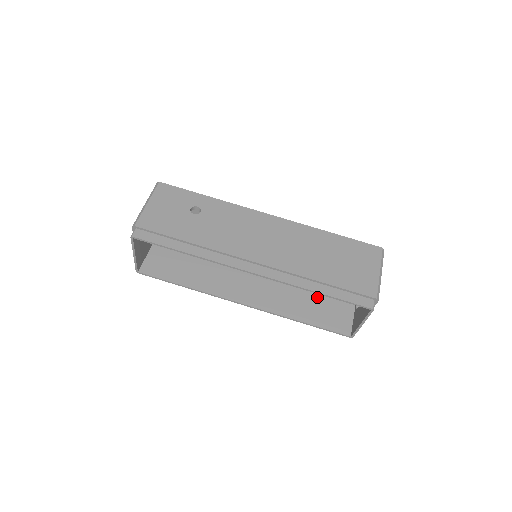
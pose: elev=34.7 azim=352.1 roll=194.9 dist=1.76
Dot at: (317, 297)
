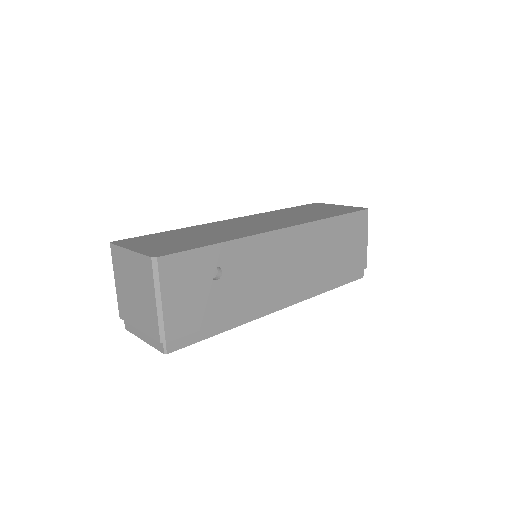
Dot at: occluded
